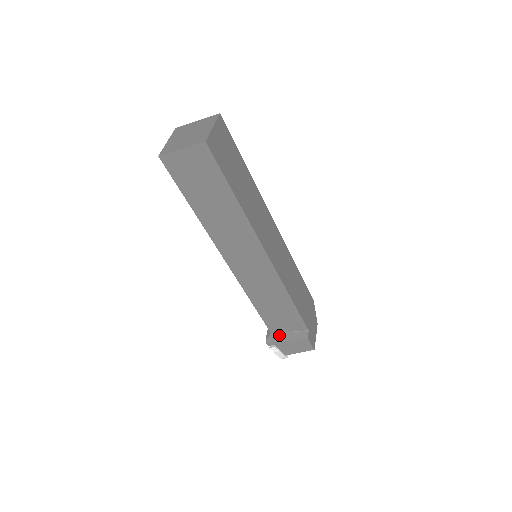
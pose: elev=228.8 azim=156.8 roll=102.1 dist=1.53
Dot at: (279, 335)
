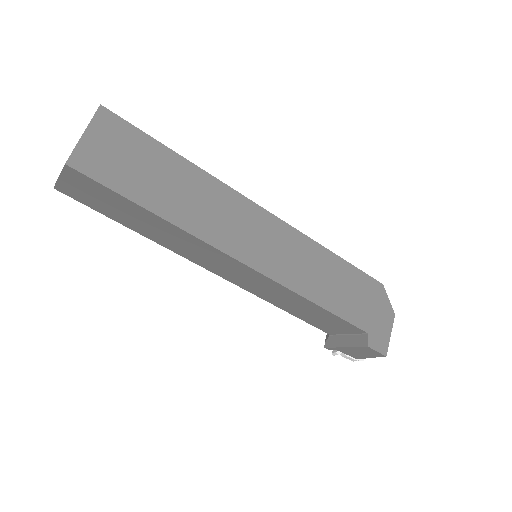
Dot at: (337, 338)
